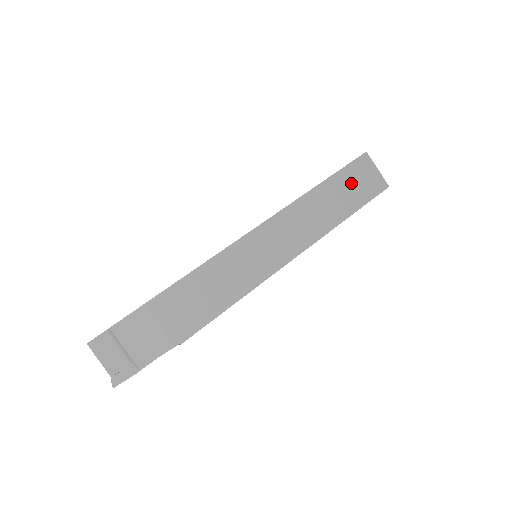
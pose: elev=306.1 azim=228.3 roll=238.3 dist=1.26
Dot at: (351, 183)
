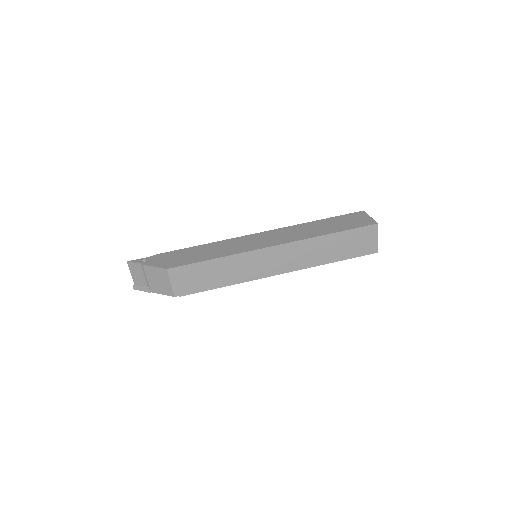
Dot at: (350, 241)
